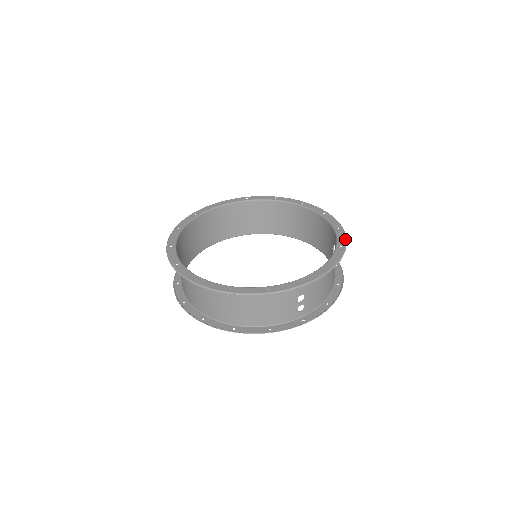
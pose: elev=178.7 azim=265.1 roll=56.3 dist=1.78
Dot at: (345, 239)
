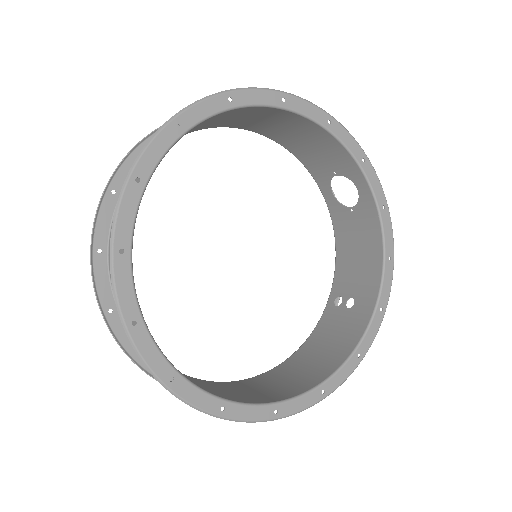
Dot at: occluded
